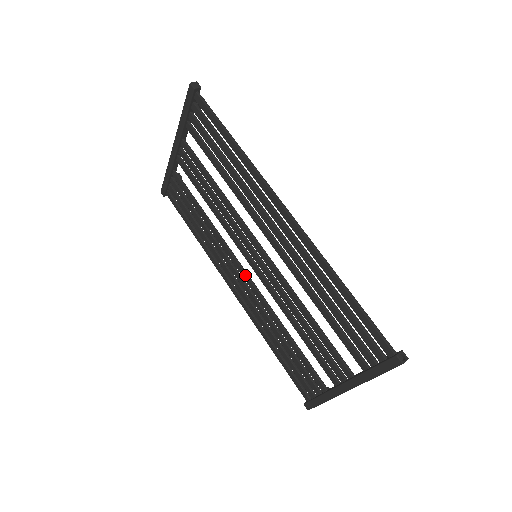
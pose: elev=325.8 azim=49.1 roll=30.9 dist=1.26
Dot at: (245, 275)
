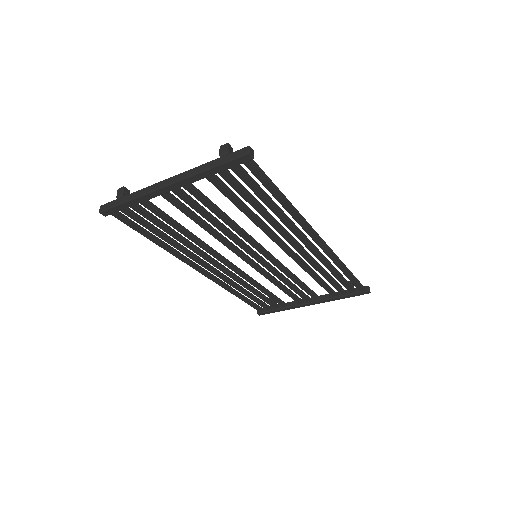
Dot at: (231, 265)
